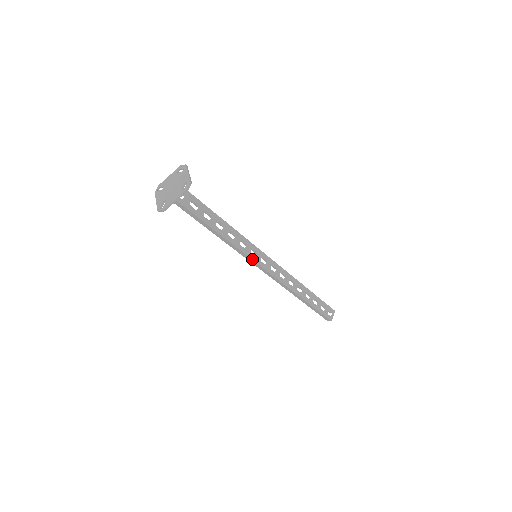
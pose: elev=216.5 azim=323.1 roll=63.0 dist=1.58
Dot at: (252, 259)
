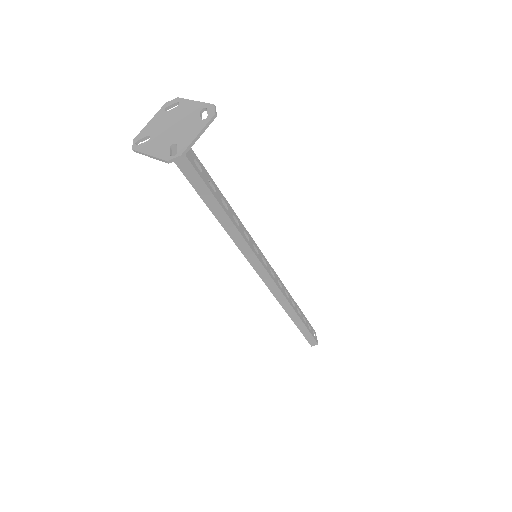
Dot at: (257, 258)
